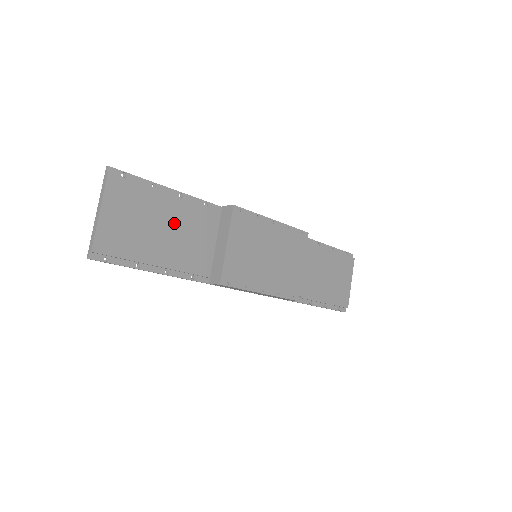
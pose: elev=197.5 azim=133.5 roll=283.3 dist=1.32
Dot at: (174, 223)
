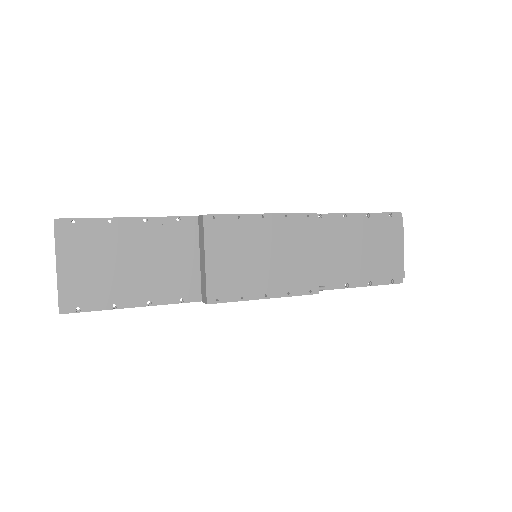
Dot at: (143, 252)
